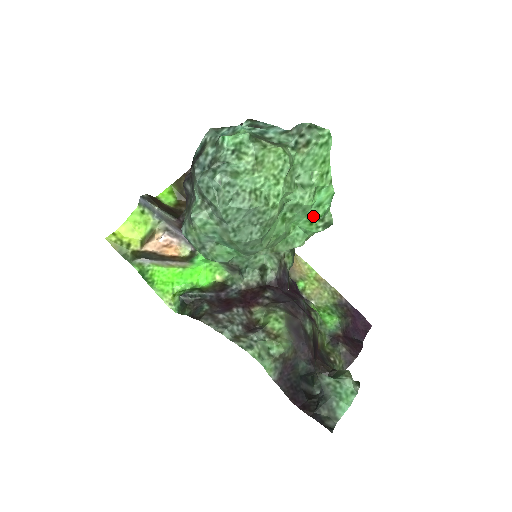
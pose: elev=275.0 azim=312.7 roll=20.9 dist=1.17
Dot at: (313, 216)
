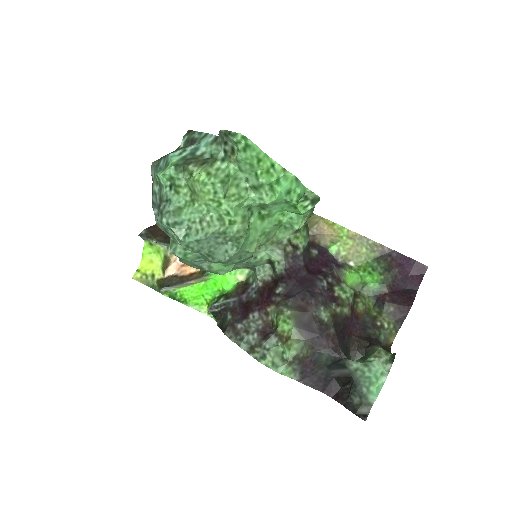
Dot at: (291, 202)
